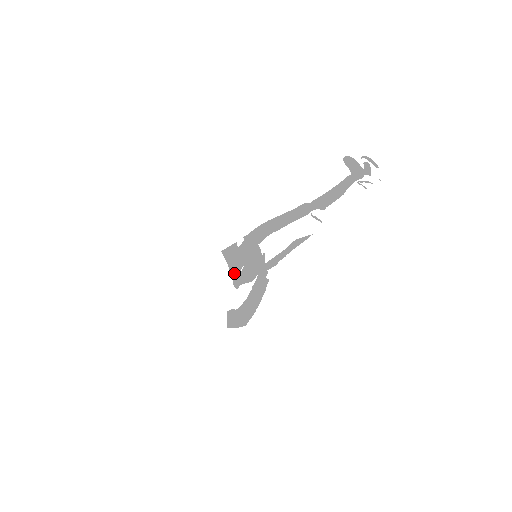
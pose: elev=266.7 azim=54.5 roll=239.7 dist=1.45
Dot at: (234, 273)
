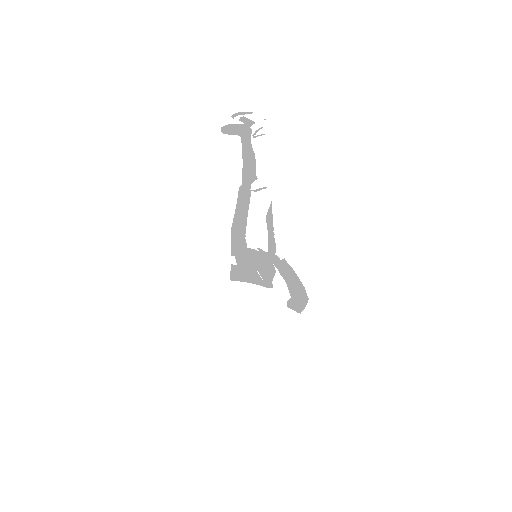
Dot at: (258, 282)
